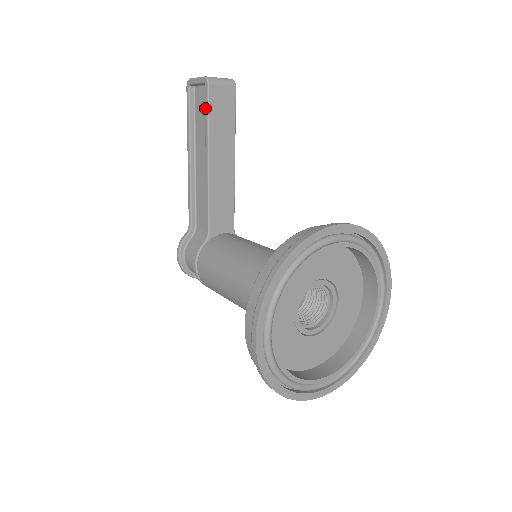
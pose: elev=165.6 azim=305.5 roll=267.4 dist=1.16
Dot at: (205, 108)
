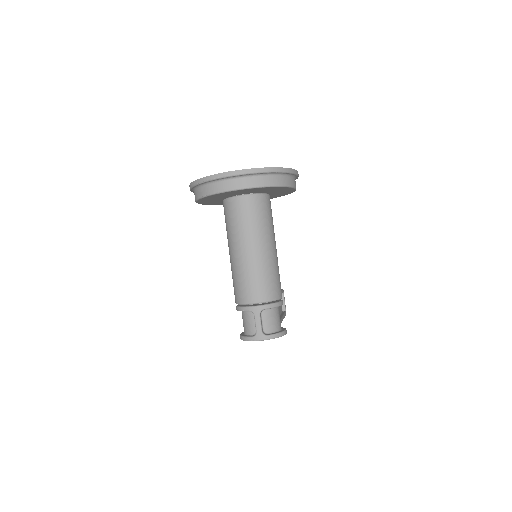
Dot at: occluded
